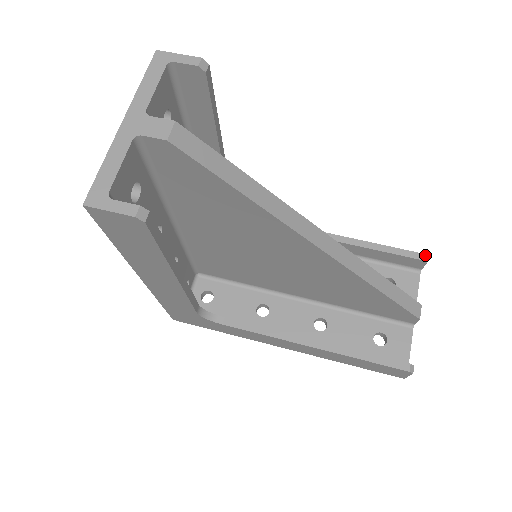
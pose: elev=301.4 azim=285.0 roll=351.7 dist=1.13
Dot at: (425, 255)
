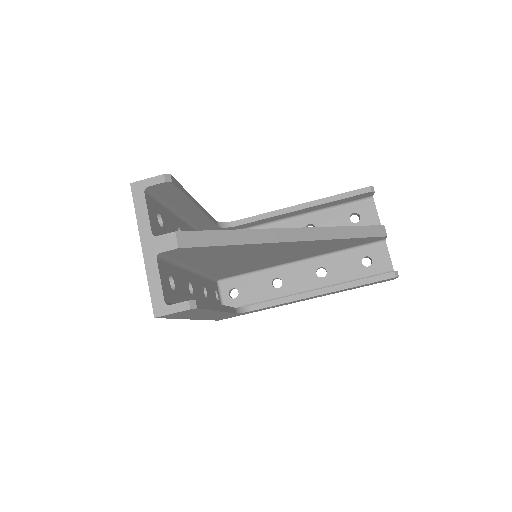
Dot at: (371, 187)
